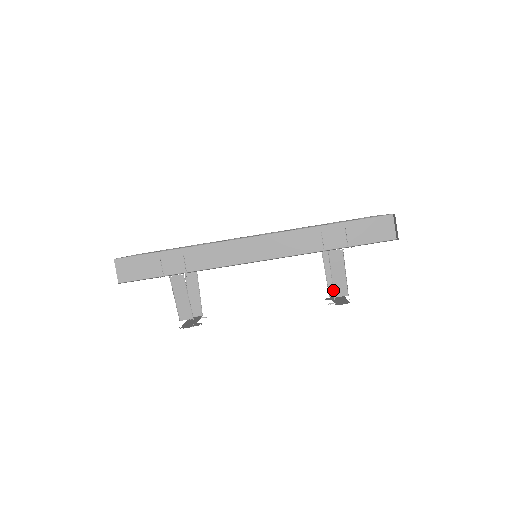
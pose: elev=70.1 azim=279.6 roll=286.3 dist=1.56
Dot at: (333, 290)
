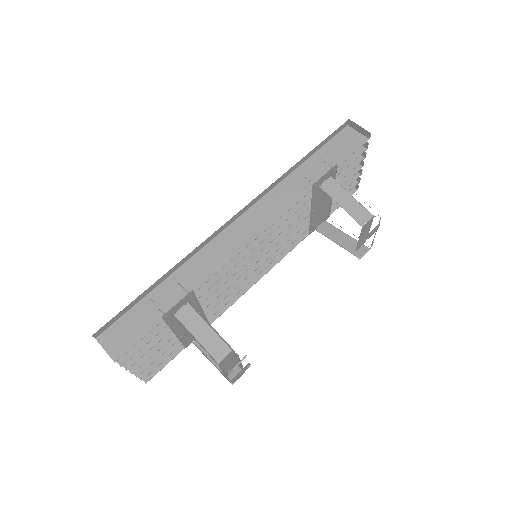
Dot at: (355, 220)
